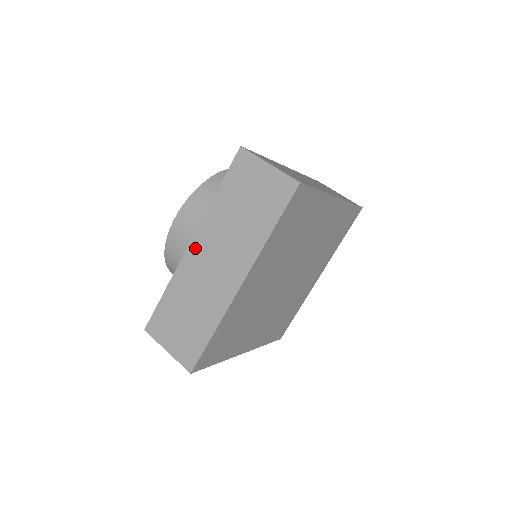
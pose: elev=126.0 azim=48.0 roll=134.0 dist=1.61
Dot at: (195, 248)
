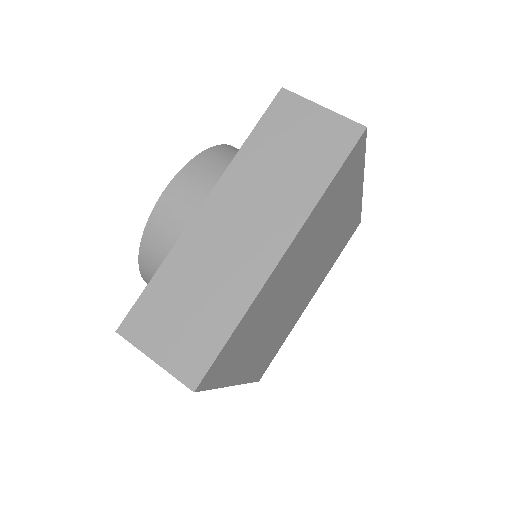
Dot at: (210, 211)
